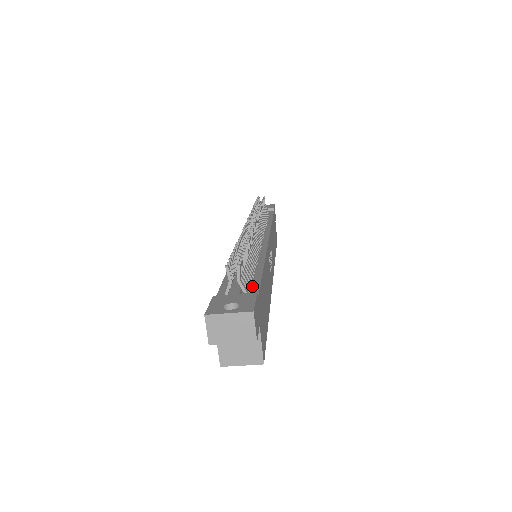
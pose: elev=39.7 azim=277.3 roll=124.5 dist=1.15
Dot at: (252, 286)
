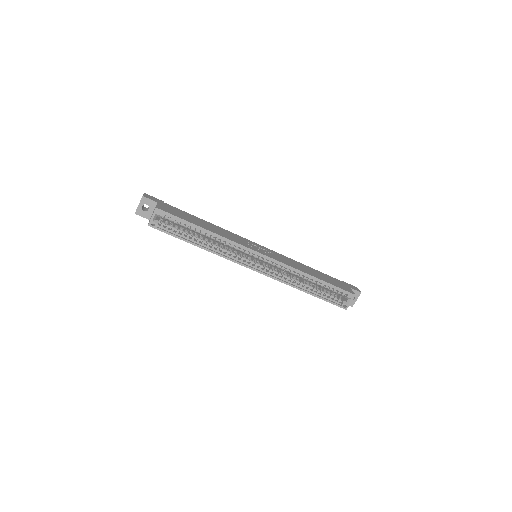
Dot at: occluded
